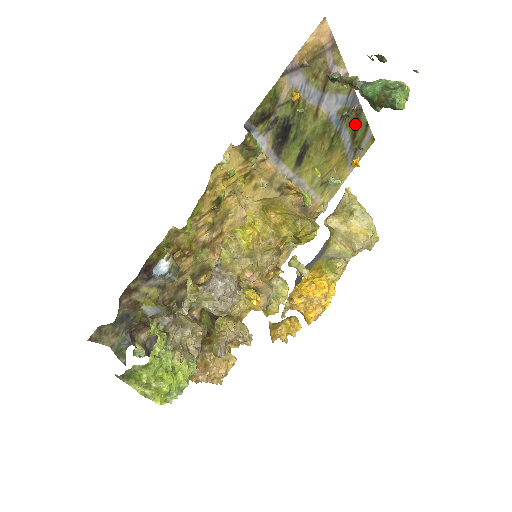
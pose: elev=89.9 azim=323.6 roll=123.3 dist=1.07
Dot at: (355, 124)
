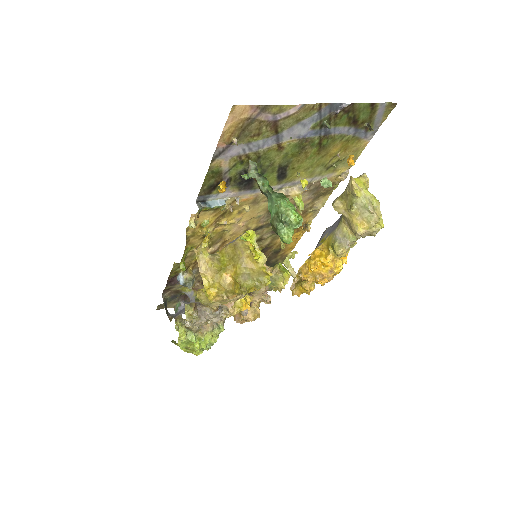
Dot at: (350, 116)
